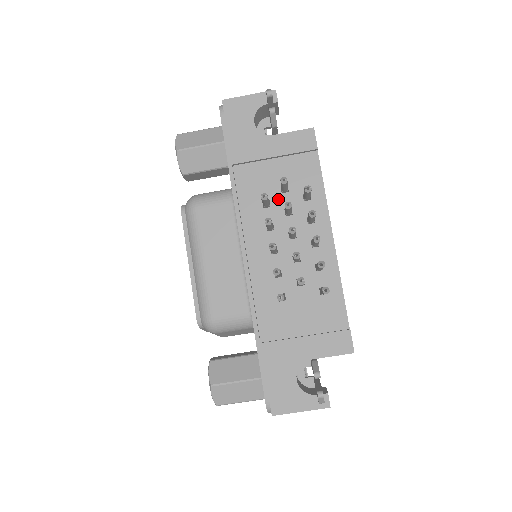
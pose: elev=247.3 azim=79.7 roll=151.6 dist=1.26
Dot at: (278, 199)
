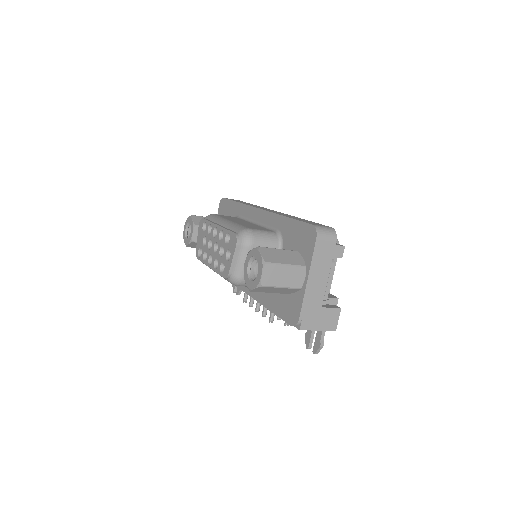
Dot at: occluded
